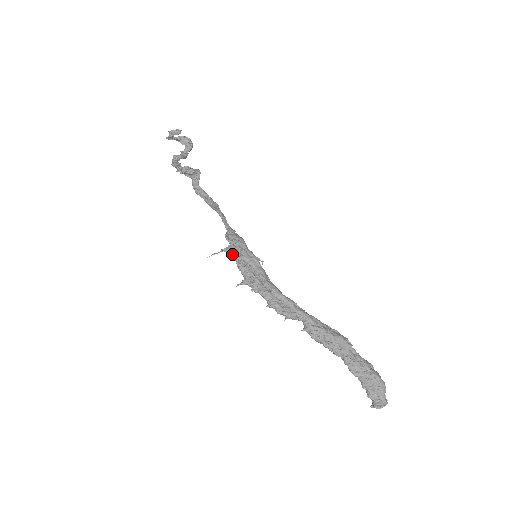
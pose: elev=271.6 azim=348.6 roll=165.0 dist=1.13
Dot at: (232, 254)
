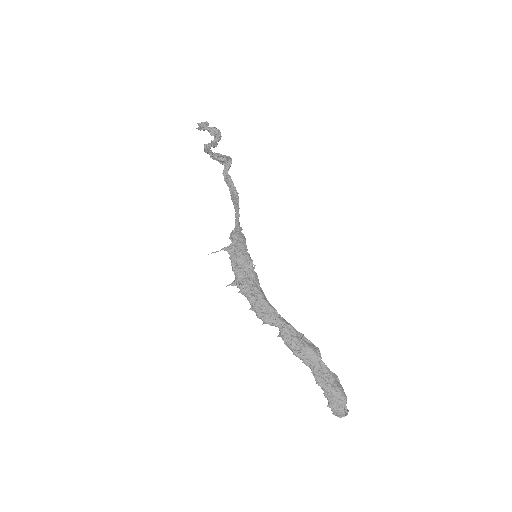
Dot at: (230, 254)
